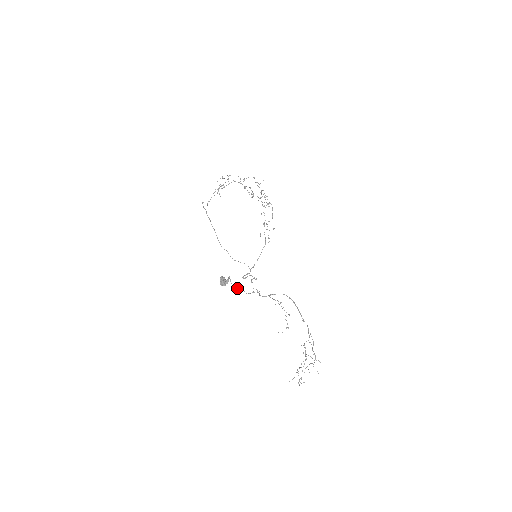
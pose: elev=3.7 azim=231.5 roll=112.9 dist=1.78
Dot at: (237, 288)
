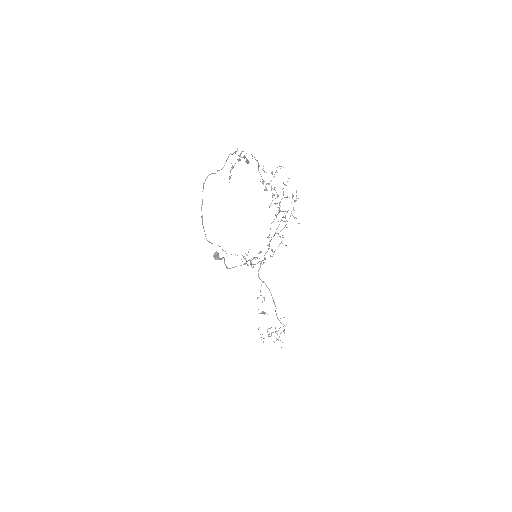
Dot at: occluded
